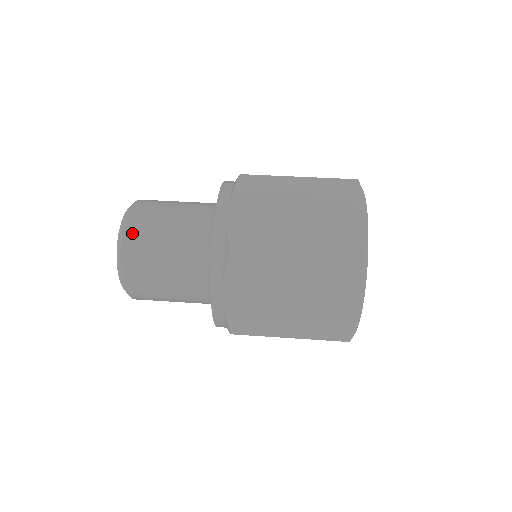
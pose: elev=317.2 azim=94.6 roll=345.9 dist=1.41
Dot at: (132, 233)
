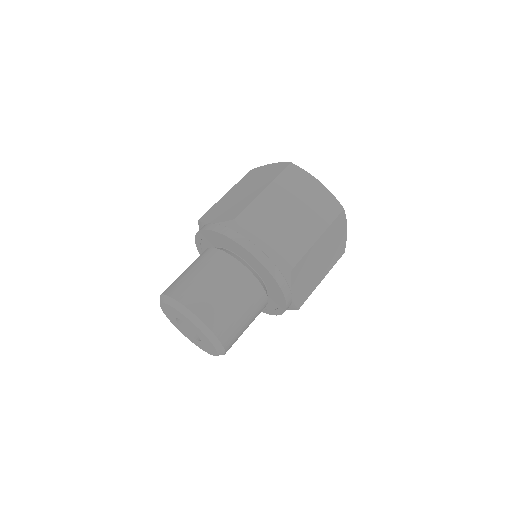
Dot at: (211, 319)
